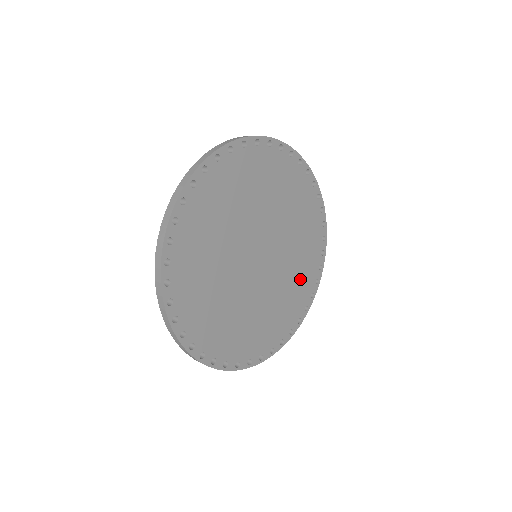
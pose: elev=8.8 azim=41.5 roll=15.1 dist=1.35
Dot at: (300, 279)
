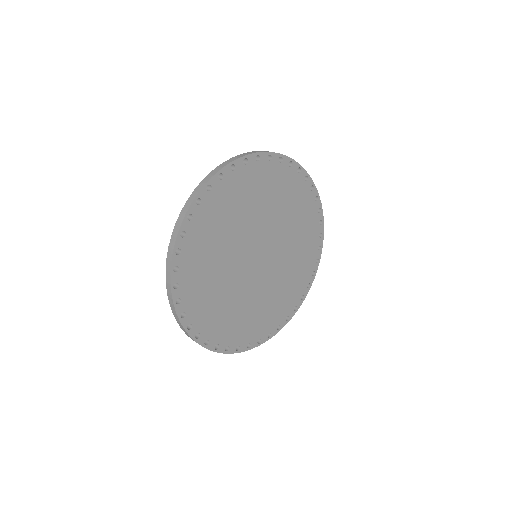
Dot at: (277, 304)
